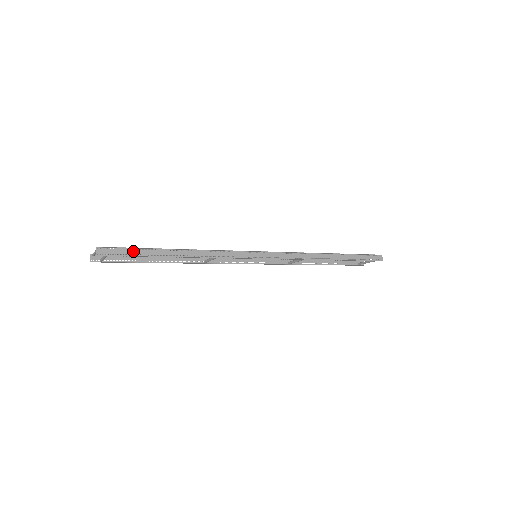
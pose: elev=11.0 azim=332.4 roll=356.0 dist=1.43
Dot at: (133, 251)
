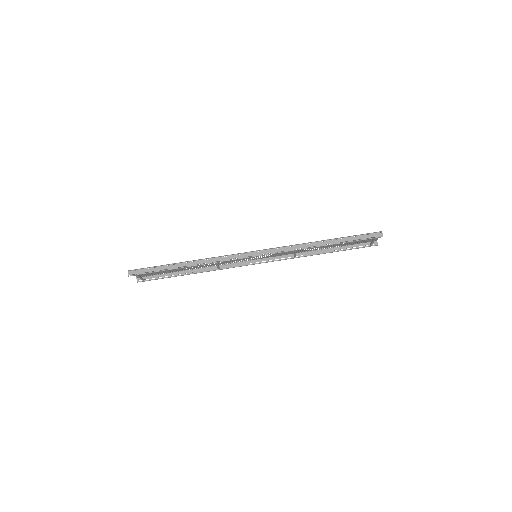
Dot at: (153, 269)
